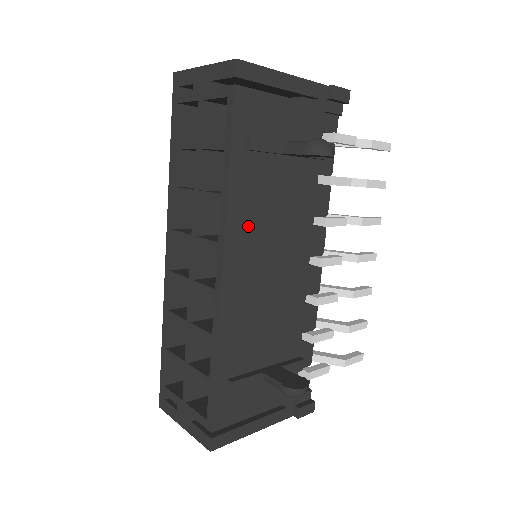
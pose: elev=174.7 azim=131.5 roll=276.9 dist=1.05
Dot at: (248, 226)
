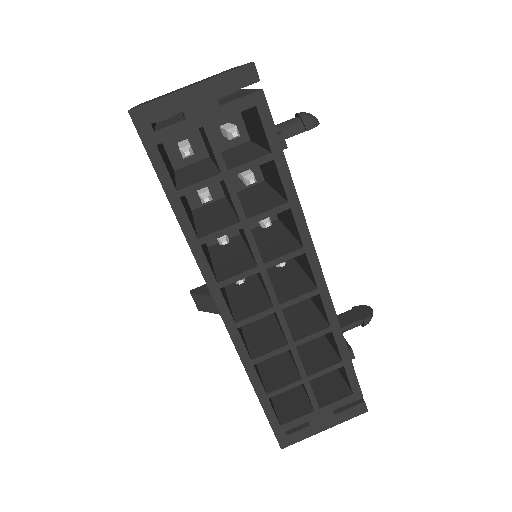
Dot at: occluded
